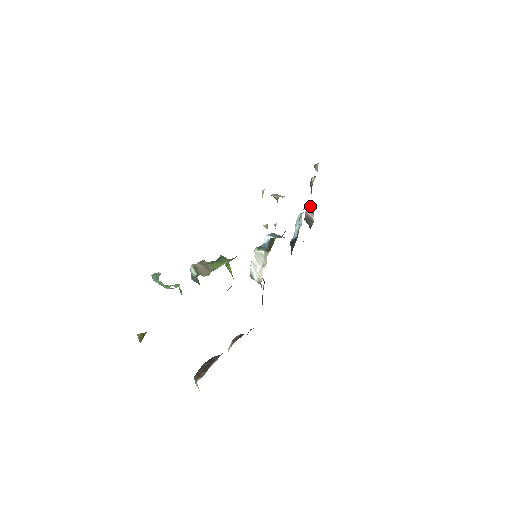
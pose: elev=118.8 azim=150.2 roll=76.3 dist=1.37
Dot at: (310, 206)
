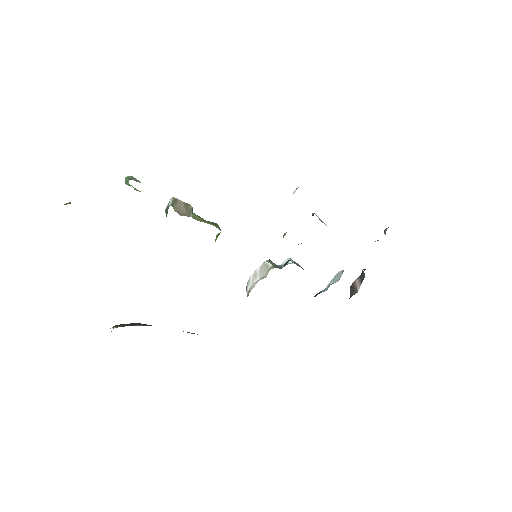
Dot at: (362, 274)
